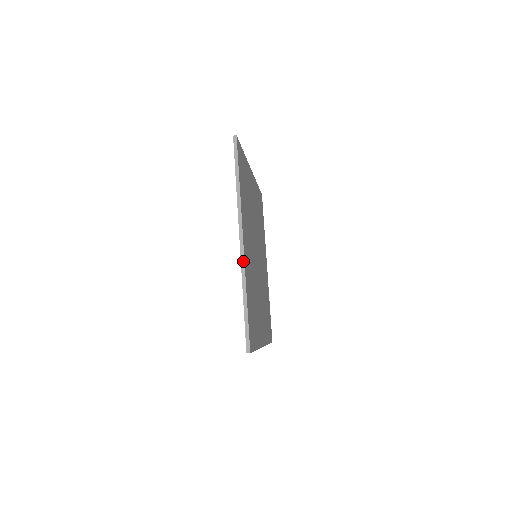
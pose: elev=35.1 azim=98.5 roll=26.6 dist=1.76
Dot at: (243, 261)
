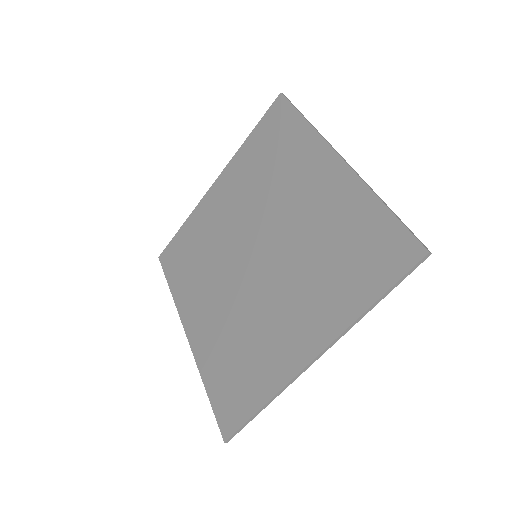
Dot at: (296, 378)
